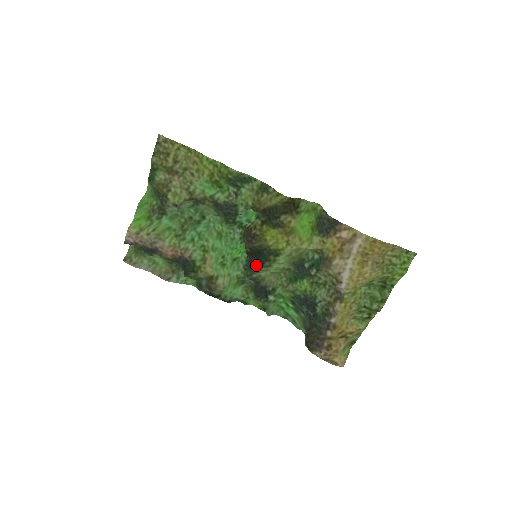
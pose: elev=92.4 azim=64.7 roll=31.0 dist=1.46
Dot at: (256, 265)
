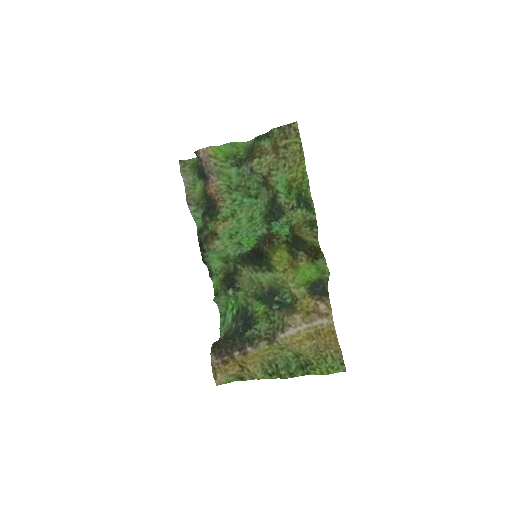
Dot at: (249, 261)
